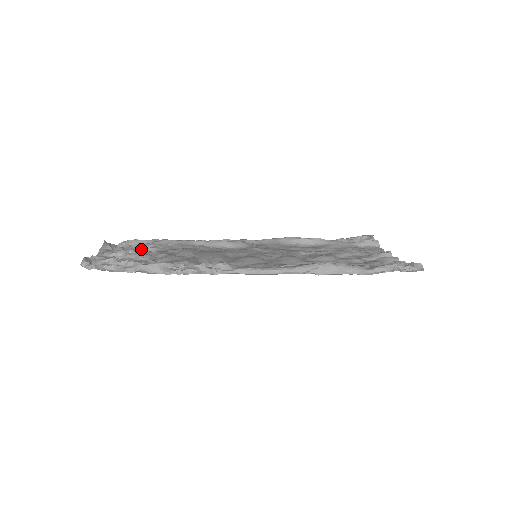
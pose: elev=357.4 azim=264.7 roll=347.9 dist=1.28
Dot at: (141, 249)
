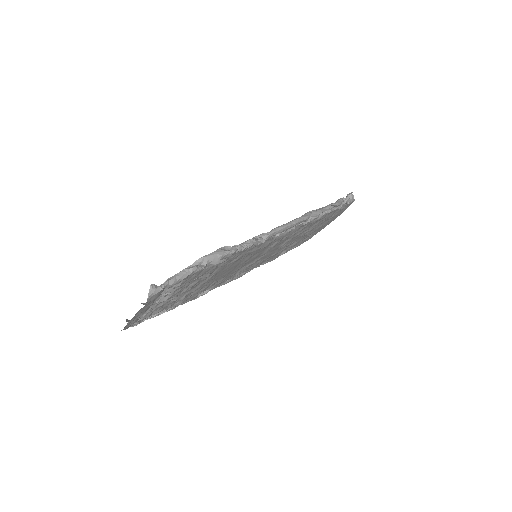
Dot at: occluded
